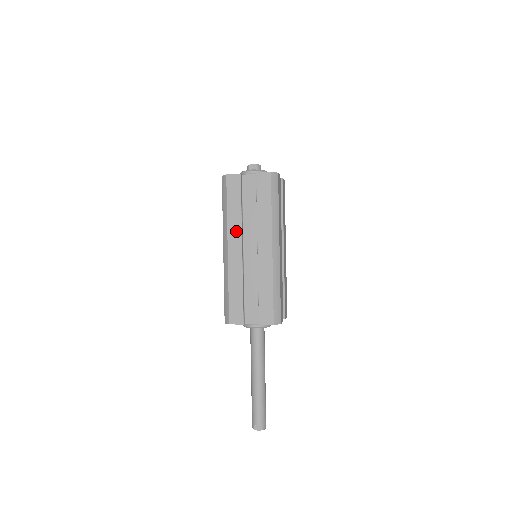
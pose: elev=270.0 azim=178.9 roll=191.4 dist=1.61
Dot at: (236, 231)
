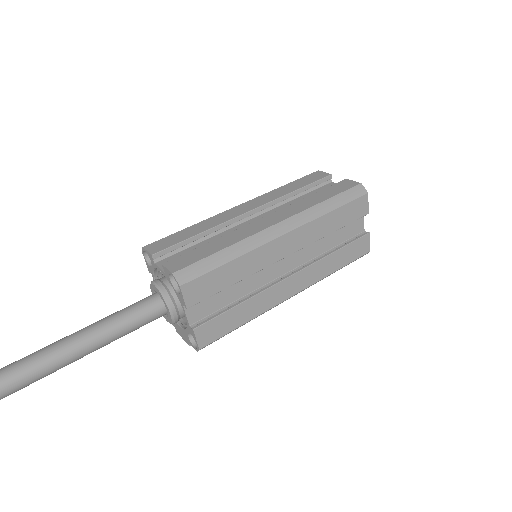
Dot at: (267, 199)
